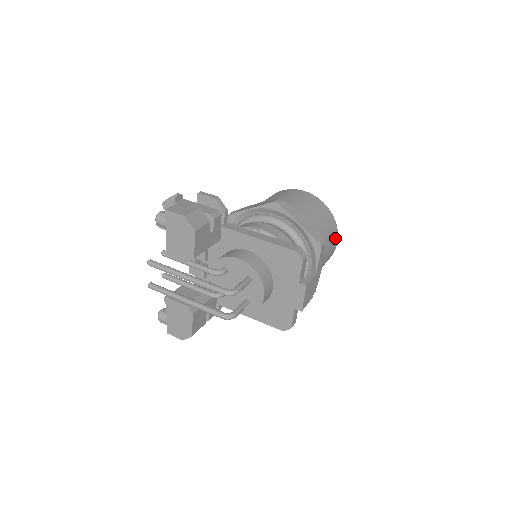
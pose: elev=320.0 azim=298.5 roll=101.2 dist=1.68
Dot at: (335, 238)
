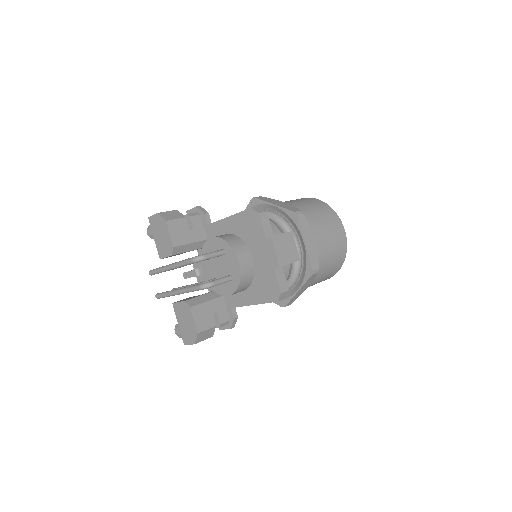
Dot at: (337, 224)
